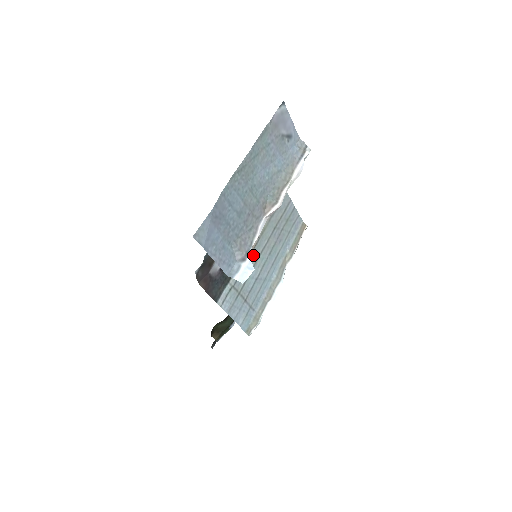
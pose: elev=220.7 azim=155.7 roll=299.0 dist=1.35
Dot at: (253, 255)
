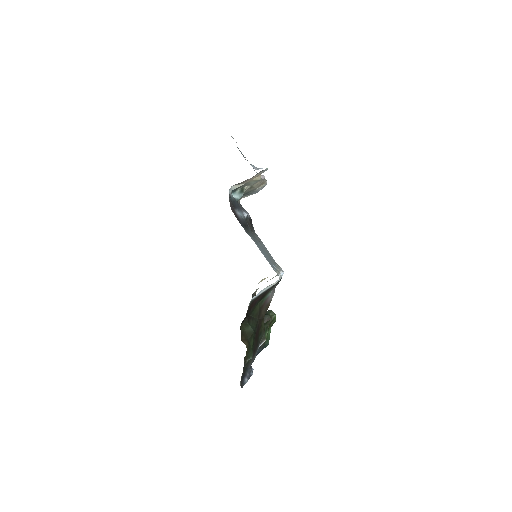
Dot at: occluded
